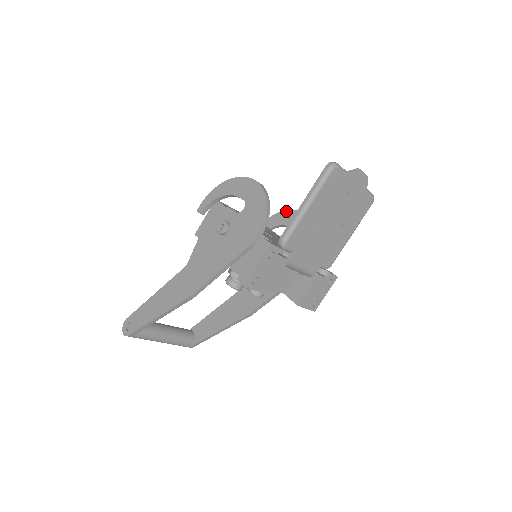
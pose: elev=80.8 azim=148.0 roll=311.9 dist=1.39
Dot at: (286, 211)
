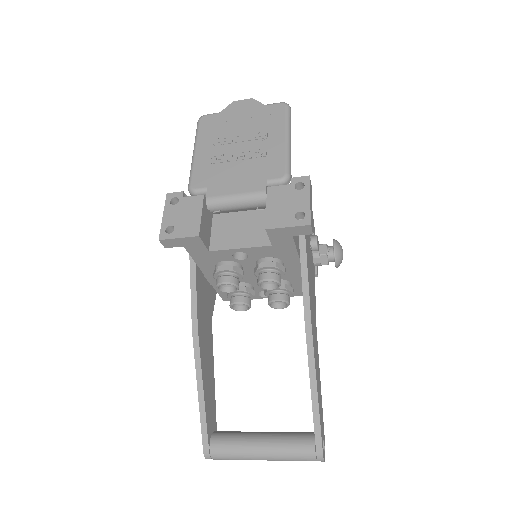
Dot at: occluded
